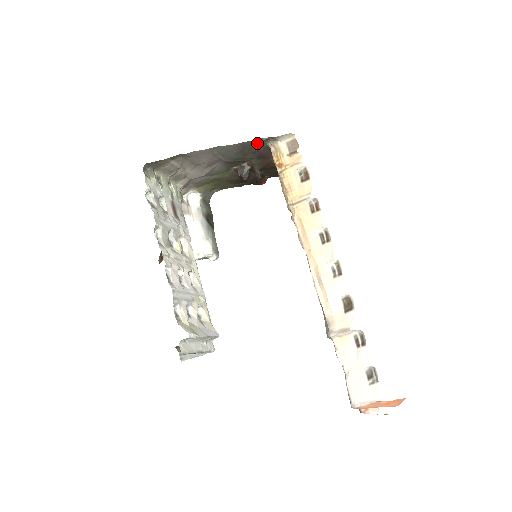
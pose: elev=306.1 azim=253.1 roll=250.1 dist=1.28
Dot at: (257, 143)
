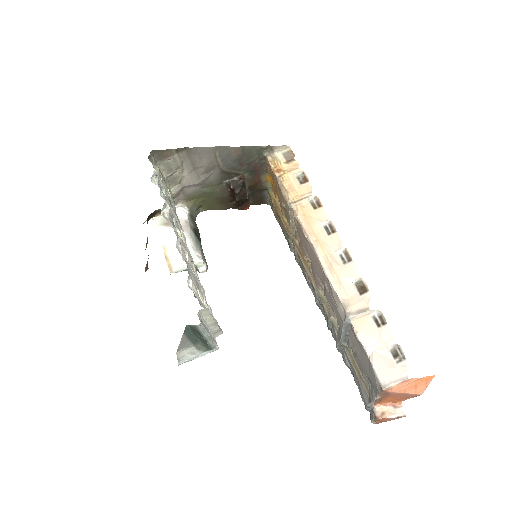
Dot at: (255, 151)
